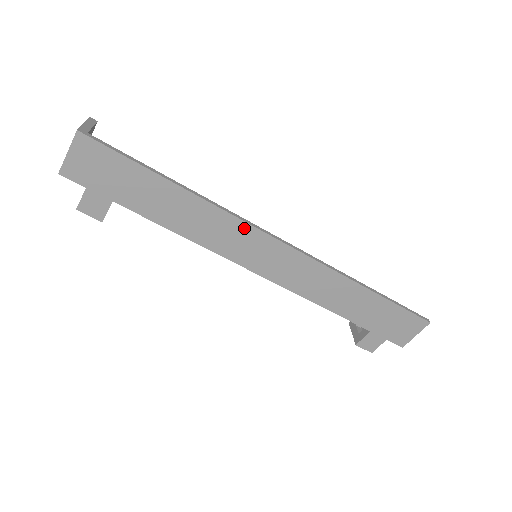
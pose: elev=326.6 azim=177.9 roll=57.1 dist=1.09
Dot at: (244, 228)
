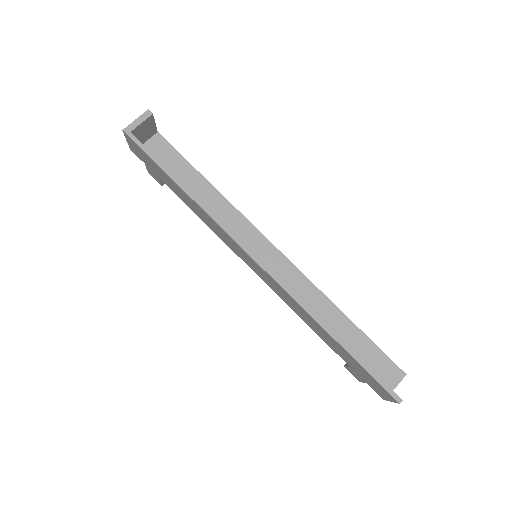
Dot at: (229, 237)
